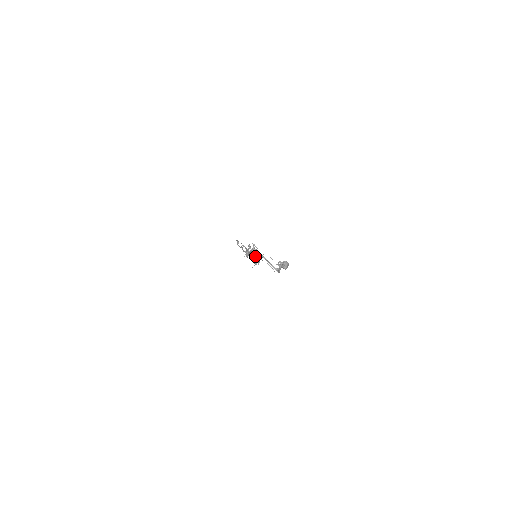
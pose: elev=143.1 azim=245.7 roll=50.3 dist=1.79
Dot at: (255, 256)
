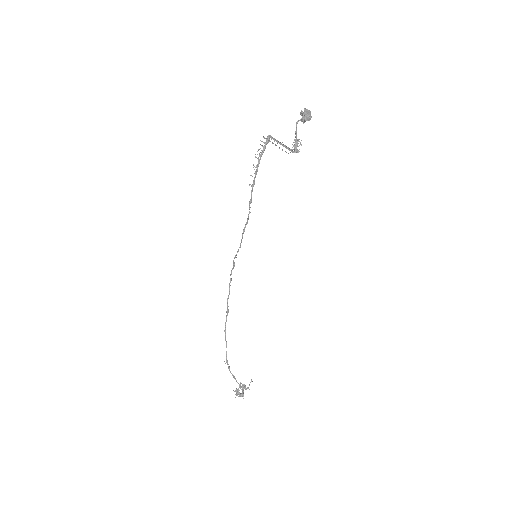
Dot at: (240, 383)
